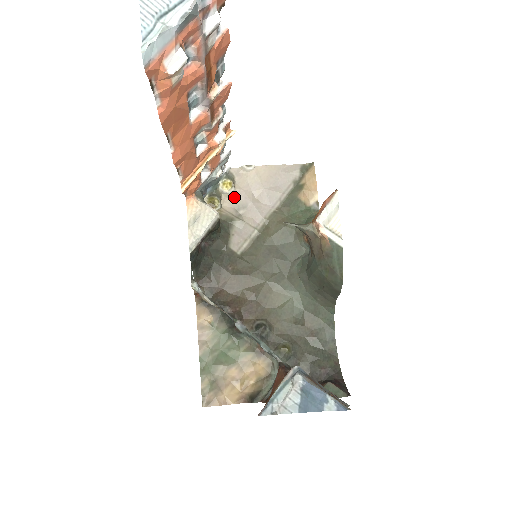
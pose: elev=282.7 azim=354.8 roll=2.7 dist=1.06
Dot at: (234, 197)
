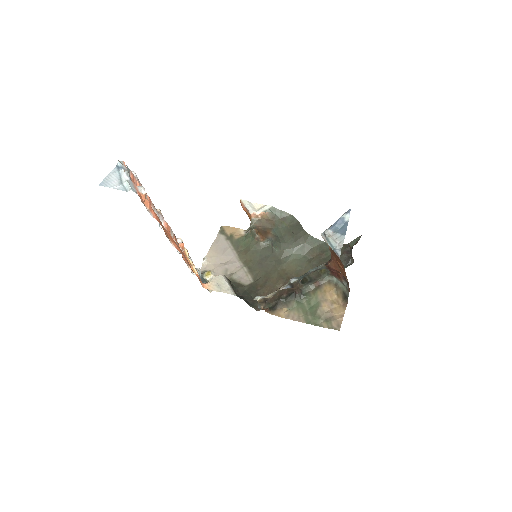
Dot at: (217, 274)
